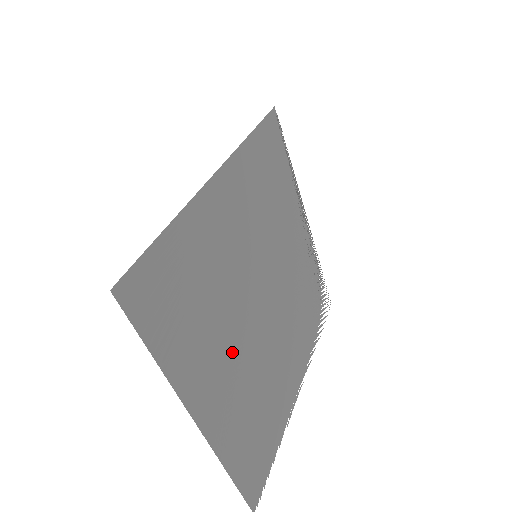
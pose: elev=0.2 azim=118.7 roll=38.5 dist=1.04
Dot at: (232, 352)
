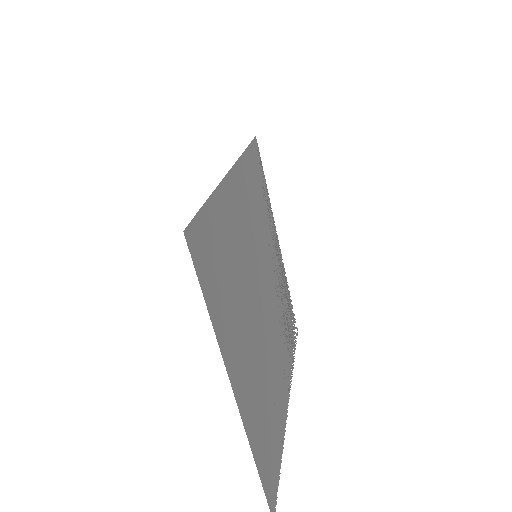
Dot at: (250, 338)
